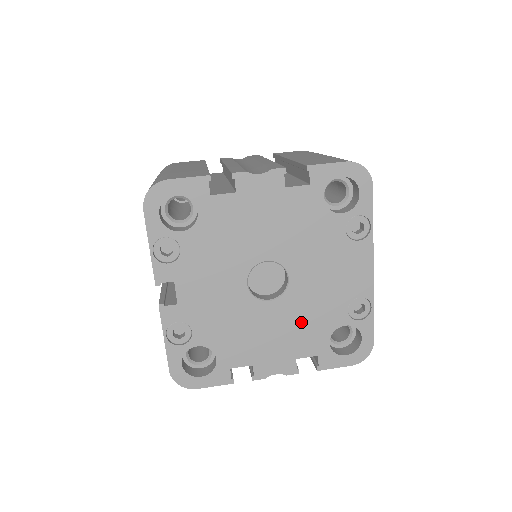
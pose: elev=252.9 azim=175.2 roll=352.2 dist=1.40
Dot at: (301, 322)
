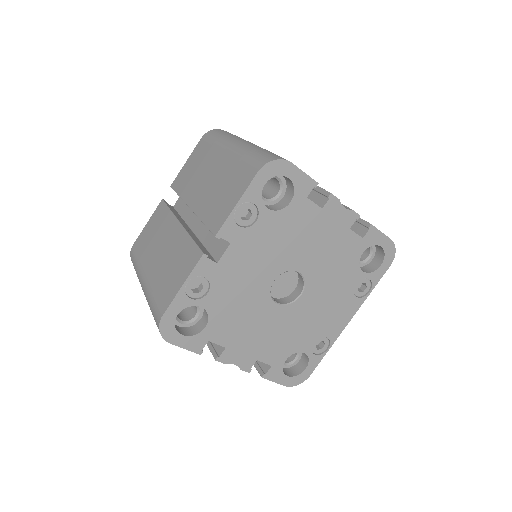
Dot at: (282, 333)
